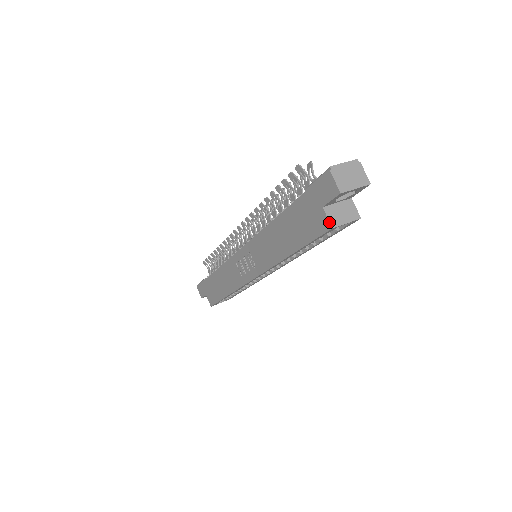
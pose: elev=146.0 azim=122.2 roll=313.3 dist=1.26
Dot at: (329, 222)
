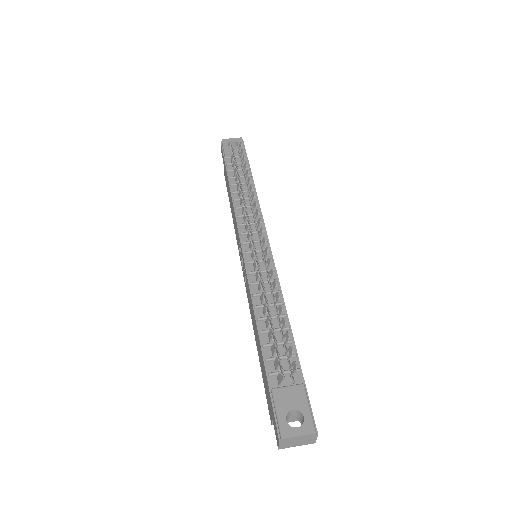
Dot at: (271, 423)
